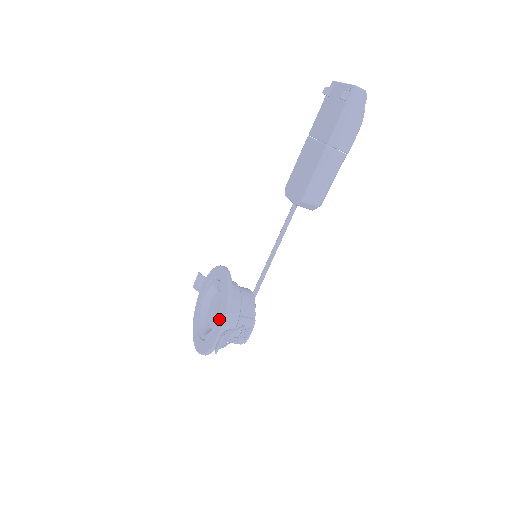
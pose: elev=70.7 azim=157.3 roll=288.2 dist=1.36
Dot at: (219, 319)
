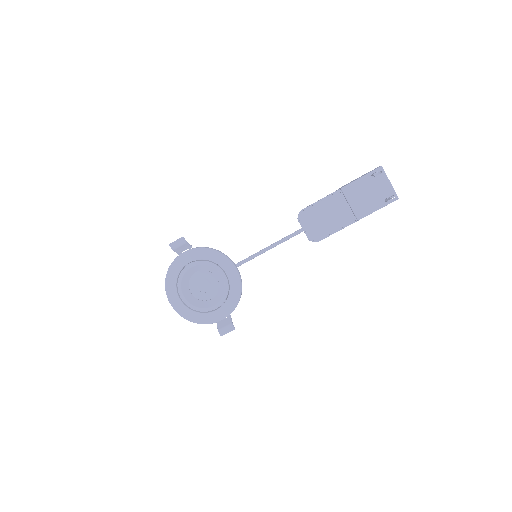
Dot at: (223, 307)
